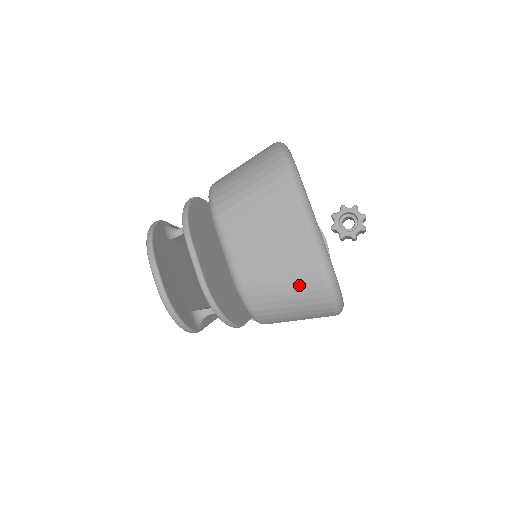
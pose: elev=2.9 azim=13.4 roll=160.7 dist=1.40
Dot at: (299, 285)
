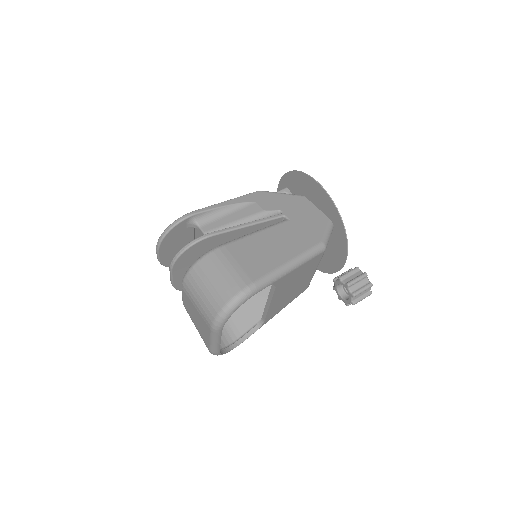
Dot at: occluded
